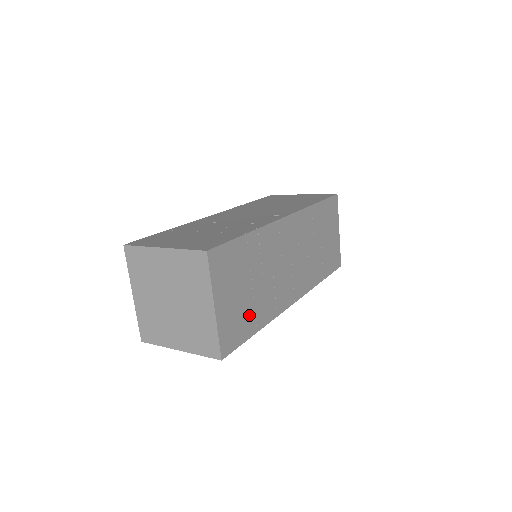
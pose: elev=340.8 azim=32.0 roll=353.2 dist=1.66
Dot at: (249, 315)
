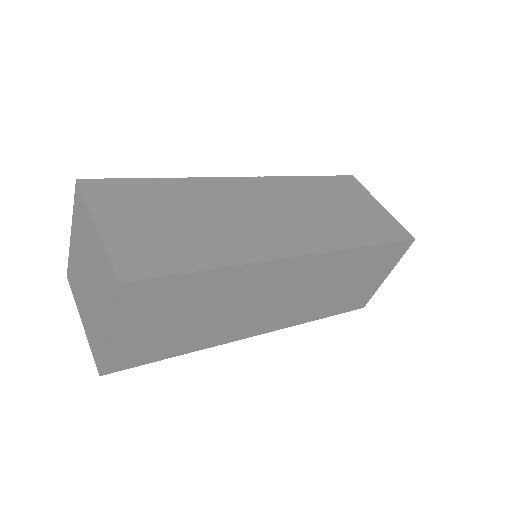
Dot at: (170, 342)
